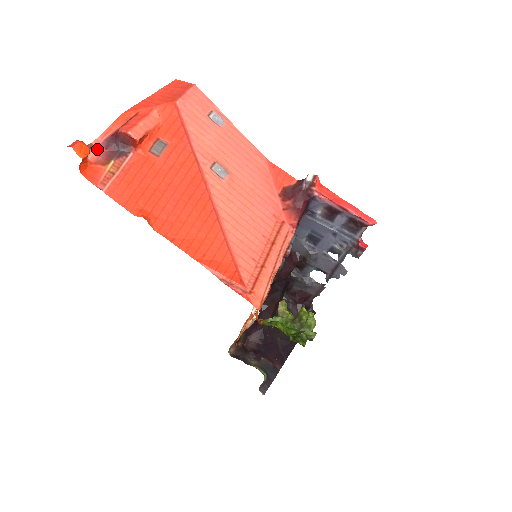
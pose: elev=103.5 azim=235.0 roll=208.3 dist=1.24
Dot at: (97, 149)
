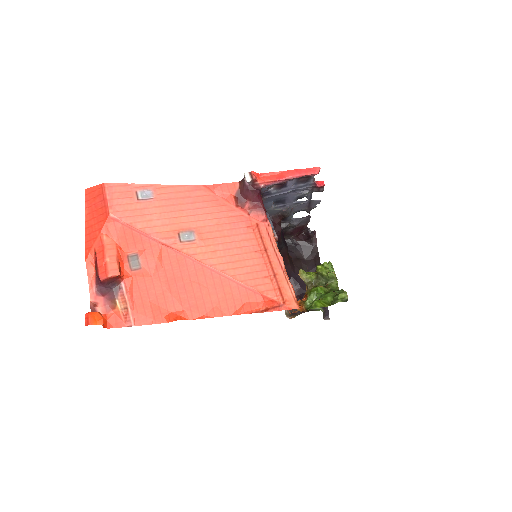
Dot at: (98, 302)
